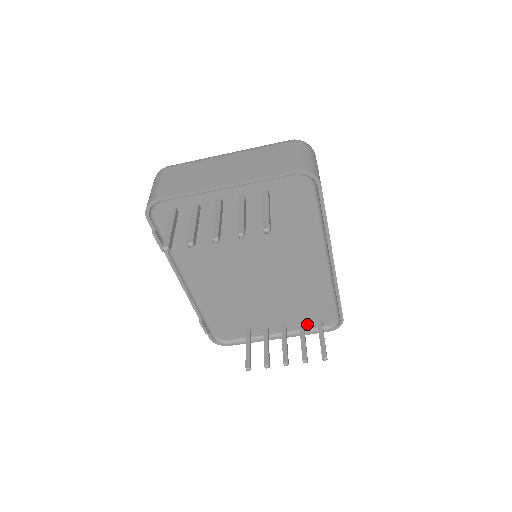
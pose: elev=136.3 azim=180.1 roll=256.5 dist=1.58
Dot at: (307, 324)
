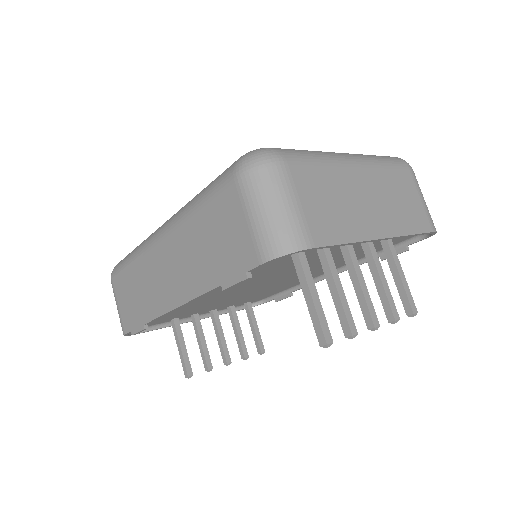
Dot at: occluded
